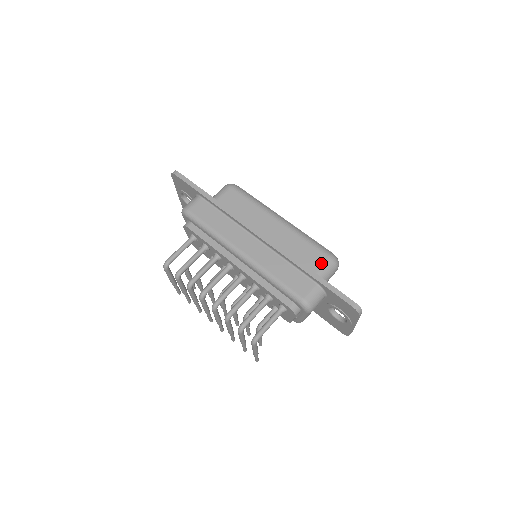
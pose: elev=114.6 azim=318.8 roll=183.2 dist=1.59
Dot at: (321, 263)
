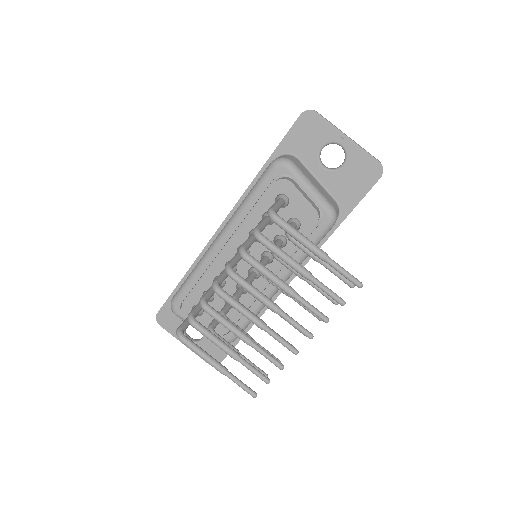
Dot at: occluded
